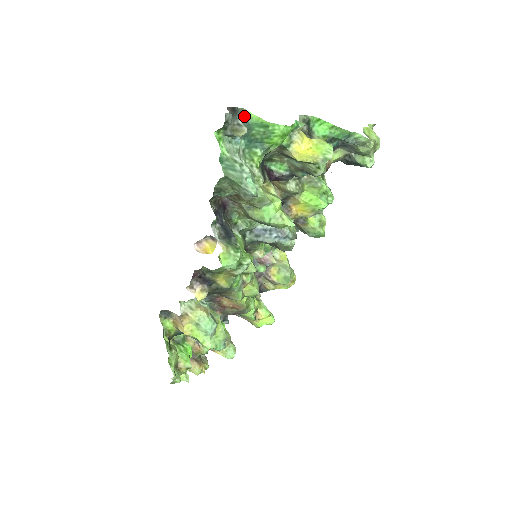
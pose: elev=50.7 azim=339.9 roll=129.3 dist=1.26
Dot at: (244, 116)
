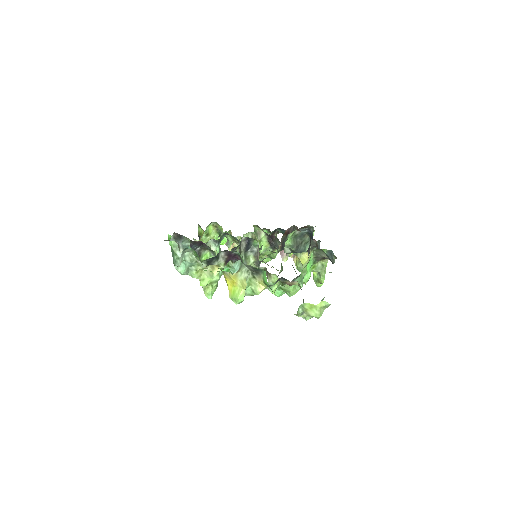
Dot at: (188, 242)
